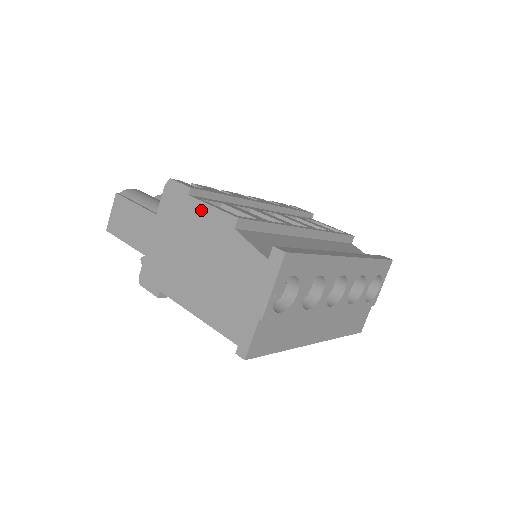
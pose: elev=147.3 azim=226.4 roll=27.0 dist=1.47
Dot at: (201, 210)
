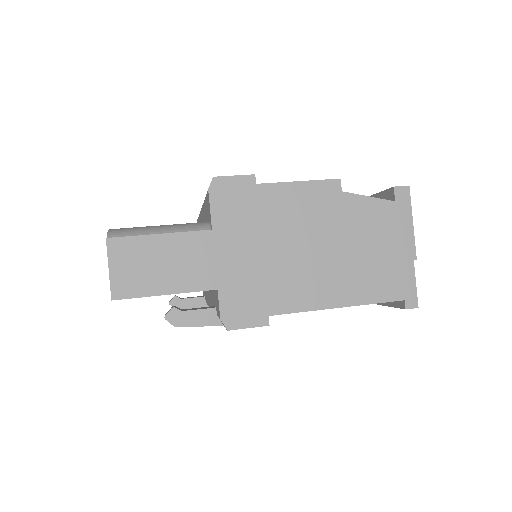
Dot at: (286, 192)
